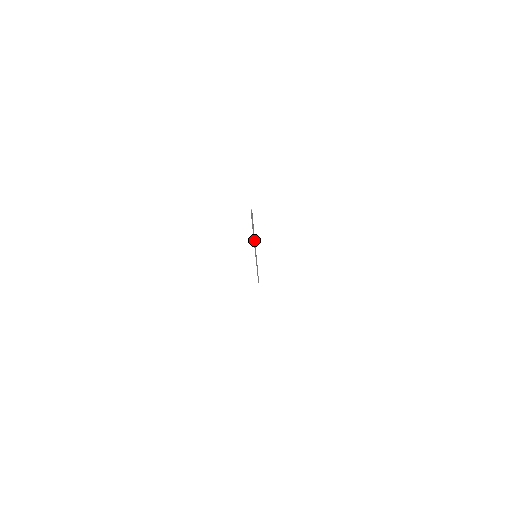
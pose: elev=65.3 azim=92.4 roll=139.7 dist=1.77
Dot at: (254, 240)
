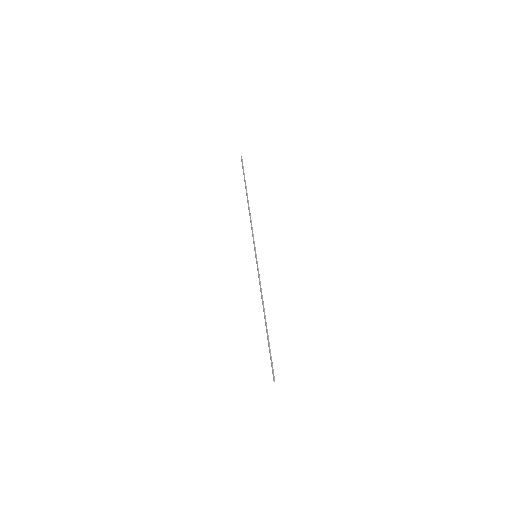
Dot at: (263, 305)
